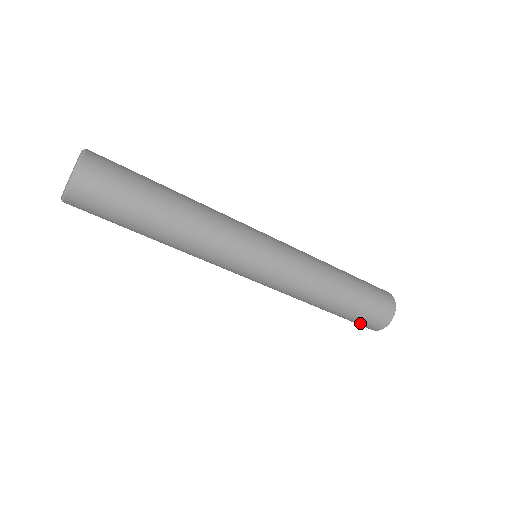
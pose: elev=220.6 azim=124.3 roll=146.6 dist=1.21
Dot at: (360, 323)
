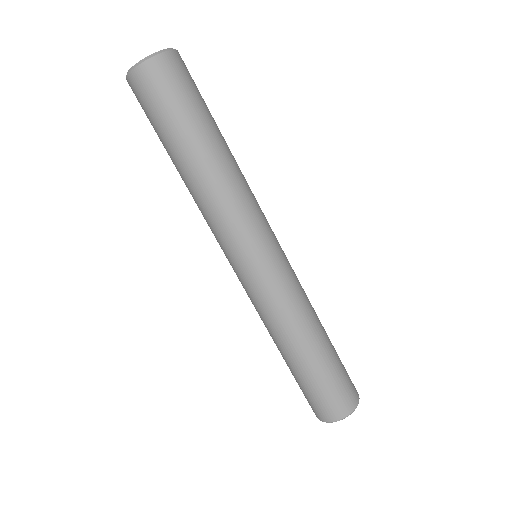
Dot at: (341, 389)
